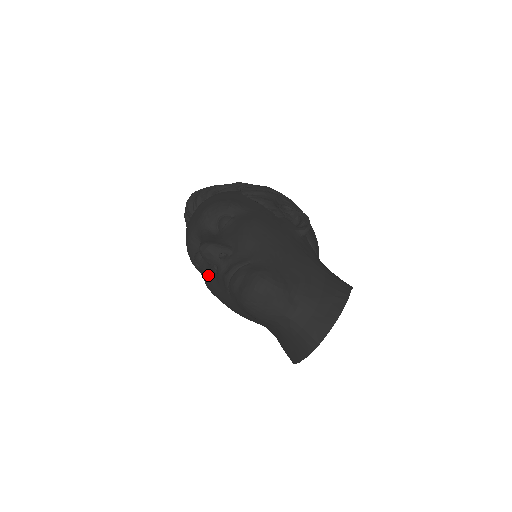
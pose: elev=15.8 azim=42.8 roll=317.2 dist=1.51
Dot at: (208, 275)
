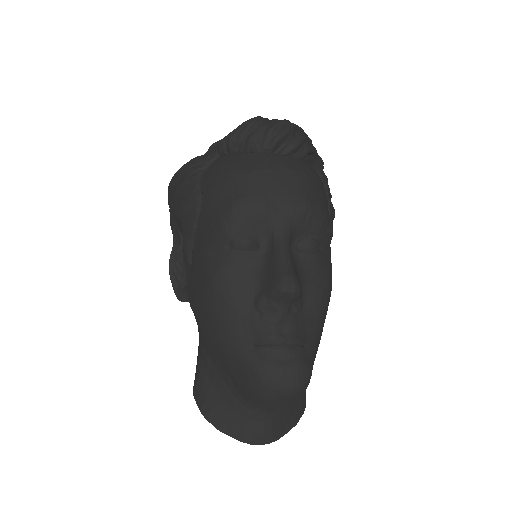
Dot at: (240, 285)
